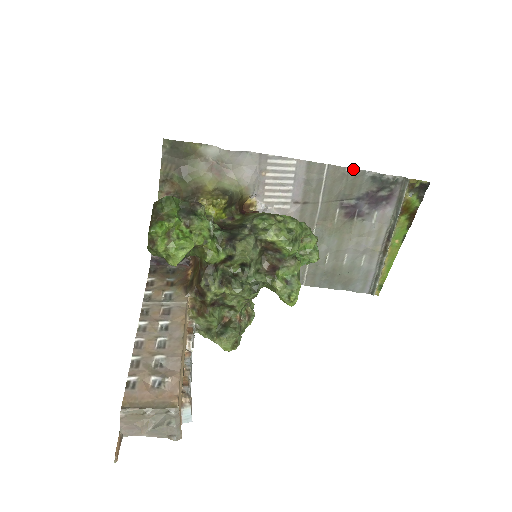
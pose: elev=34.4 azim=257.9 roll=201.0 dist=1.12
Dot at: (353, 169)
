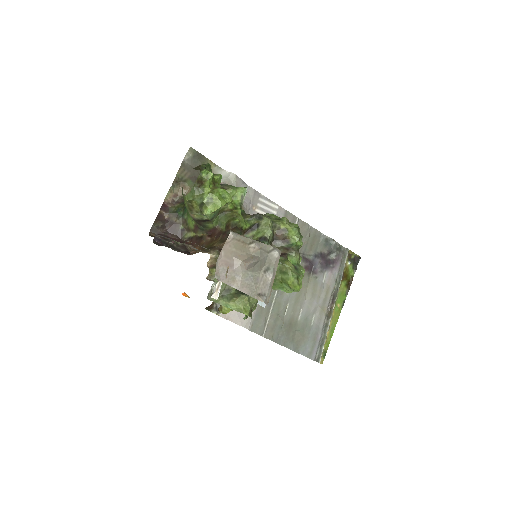
Dot at: (314, 229)
